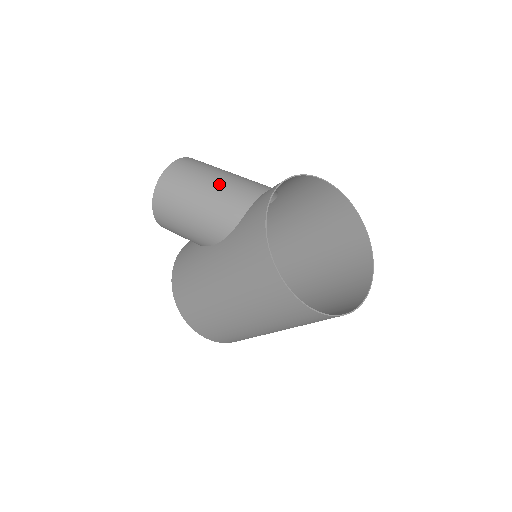
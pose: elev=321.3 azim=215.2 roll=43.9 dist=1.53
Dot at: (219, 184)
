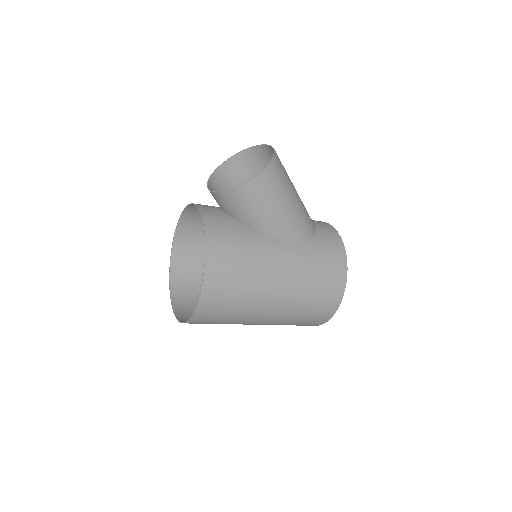
Dot at: occluded
